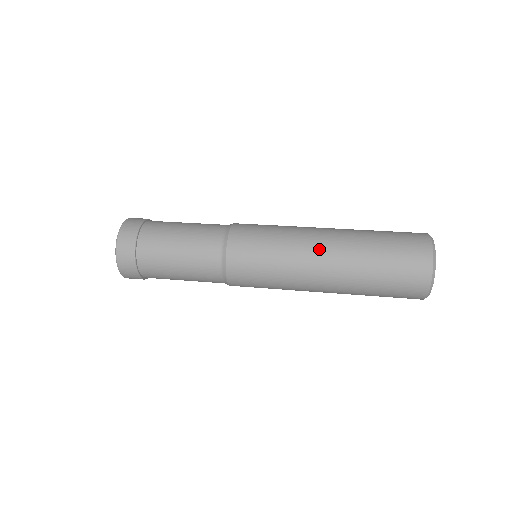
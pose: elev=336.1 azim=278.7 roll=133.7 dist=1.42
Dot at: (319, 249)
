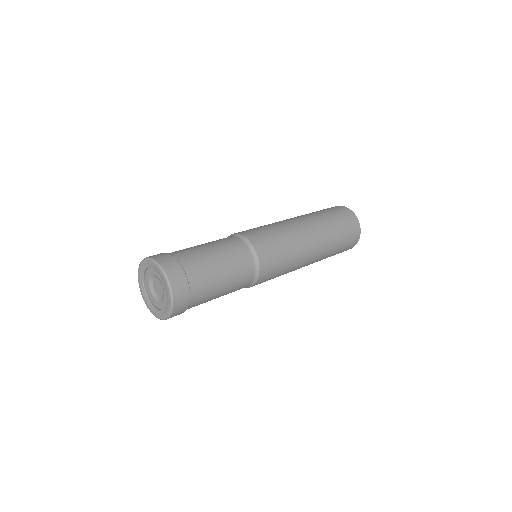
Dot at: (310, 238)
